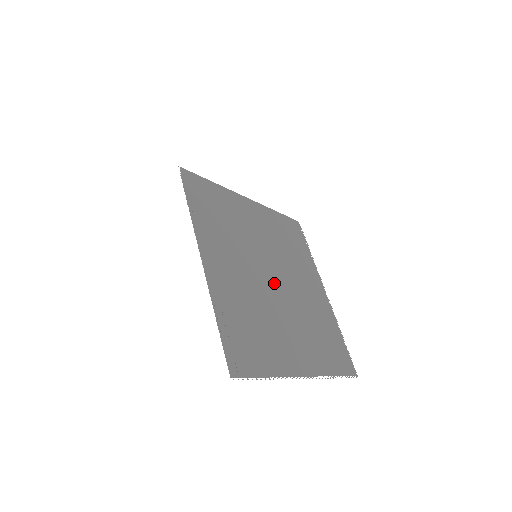
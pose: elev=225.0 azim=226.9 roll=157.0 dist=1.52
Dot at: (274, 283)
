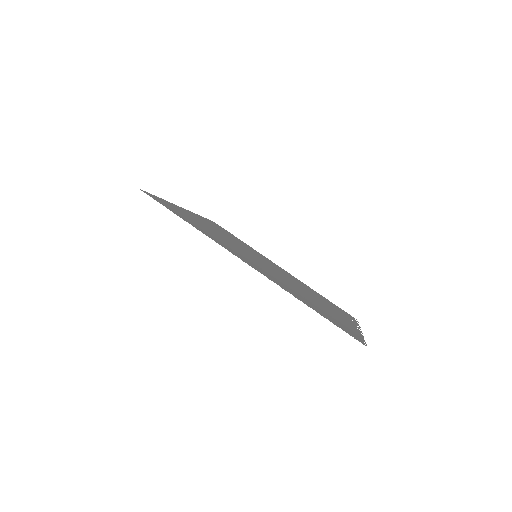
Dot at: (265, 264)
